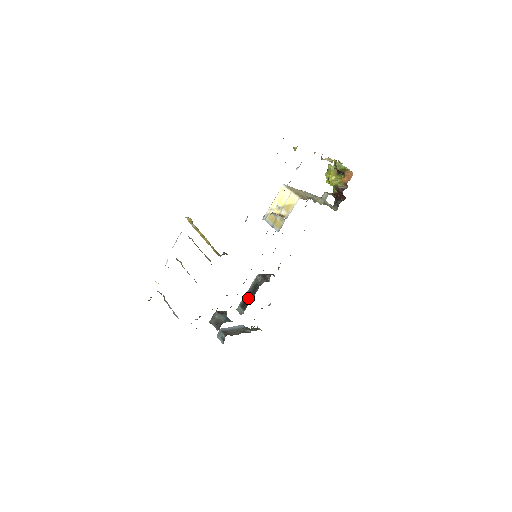
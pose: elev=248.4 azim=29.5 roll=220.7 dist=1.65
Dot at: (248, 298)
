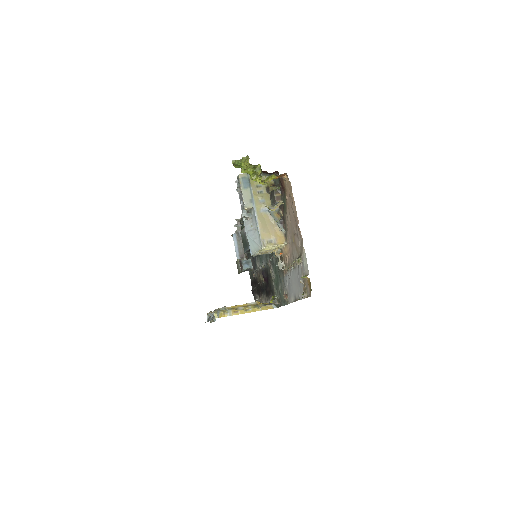
Dot at: occluded
